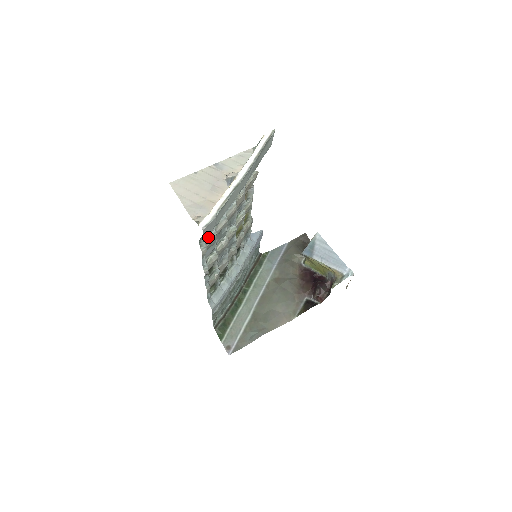
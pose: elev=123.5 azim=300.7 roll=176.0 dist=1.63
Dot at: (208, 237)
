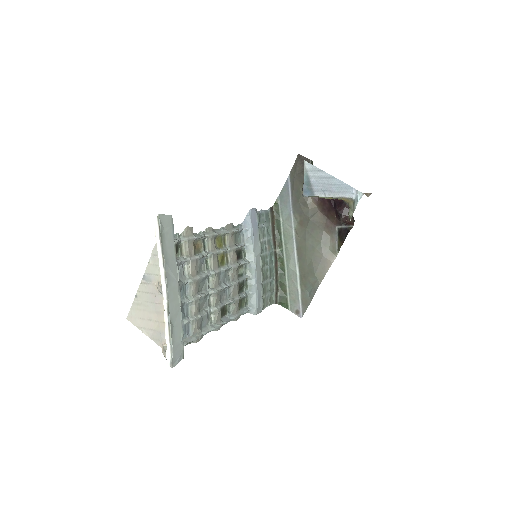
Dot at: (191, 328)
